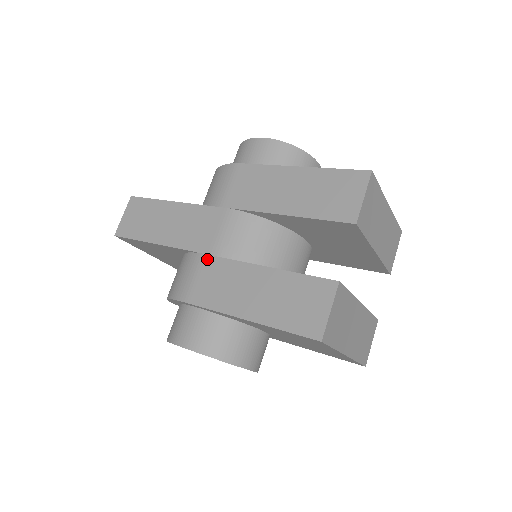
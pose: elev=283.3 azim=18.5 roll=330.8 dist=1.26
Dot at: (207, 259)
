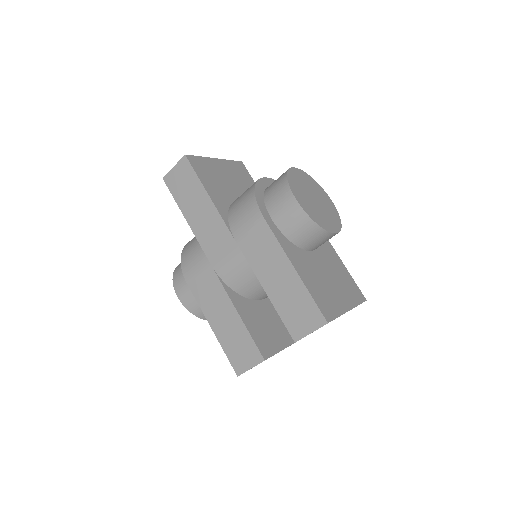
Dot at: (209, 268)
